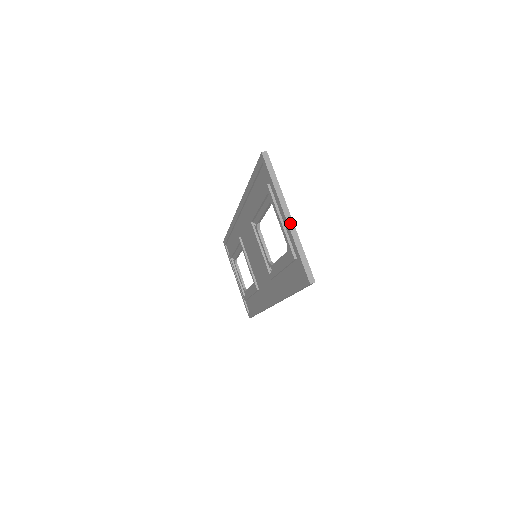
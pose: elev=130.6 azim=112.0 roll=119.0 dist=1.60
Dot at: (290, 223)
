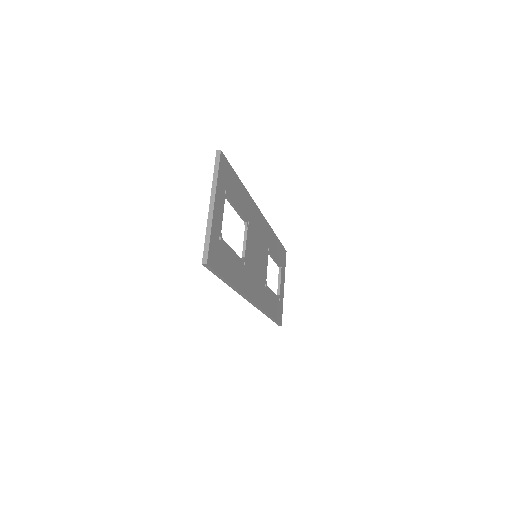
Dot at: (211, 211)
